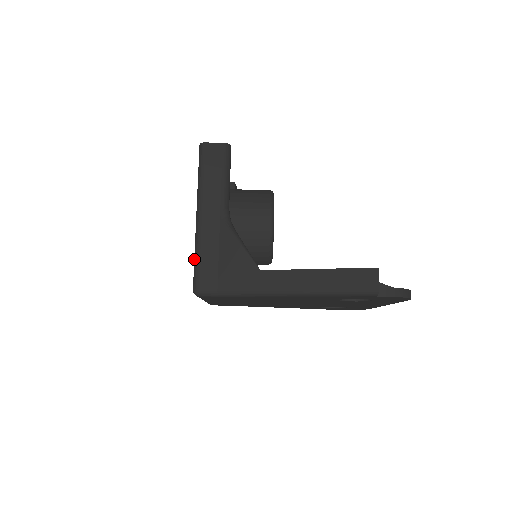
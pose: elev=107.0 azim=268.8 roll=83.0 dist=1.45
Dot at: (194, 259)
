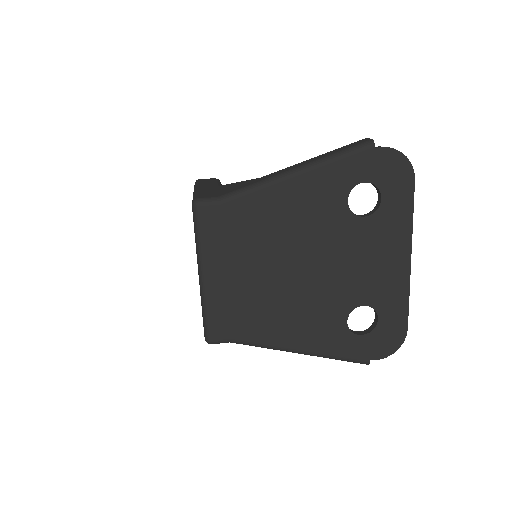
Dot at: occluded
